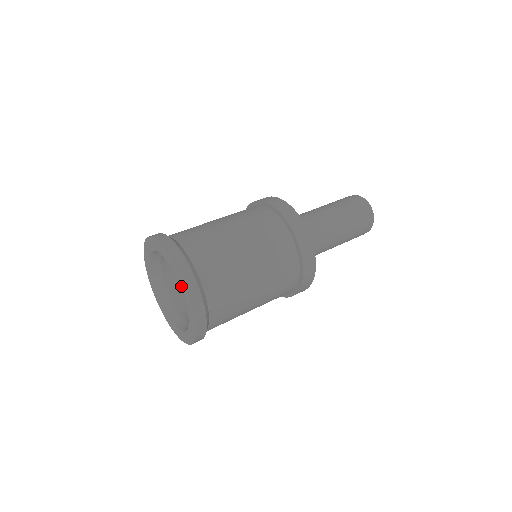
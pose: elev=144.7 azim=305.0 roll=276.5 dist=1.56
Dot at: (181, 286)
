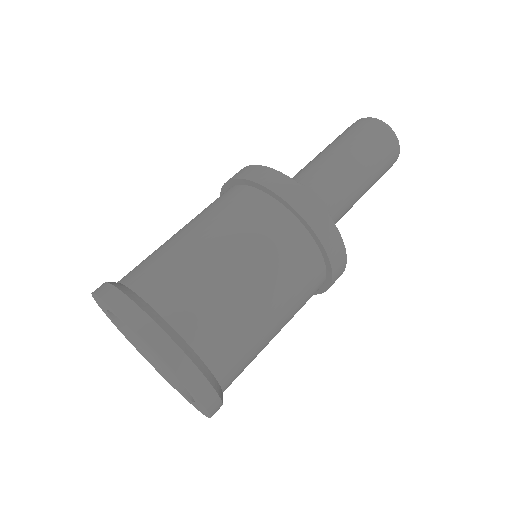
Dot at: occluded
